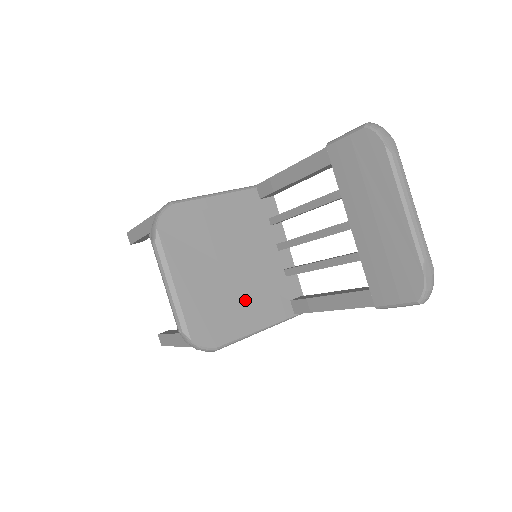
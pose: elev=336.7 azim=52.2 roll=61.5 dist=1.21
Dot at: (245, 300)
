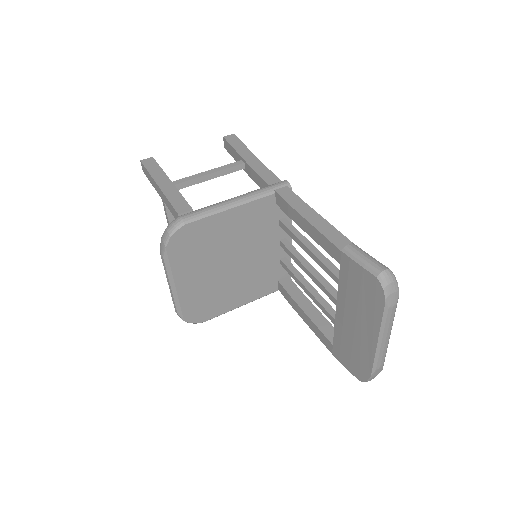
Dot at: (237, 287)
